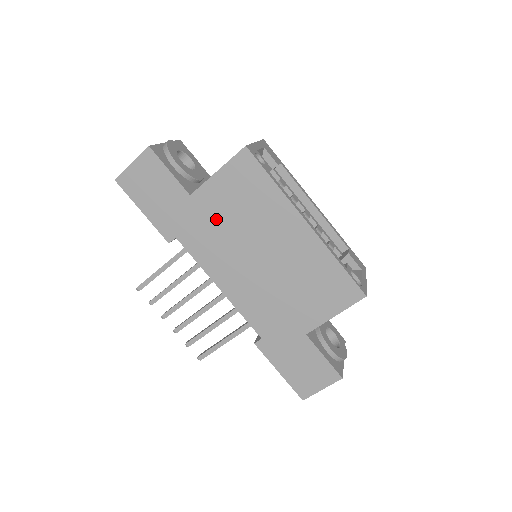
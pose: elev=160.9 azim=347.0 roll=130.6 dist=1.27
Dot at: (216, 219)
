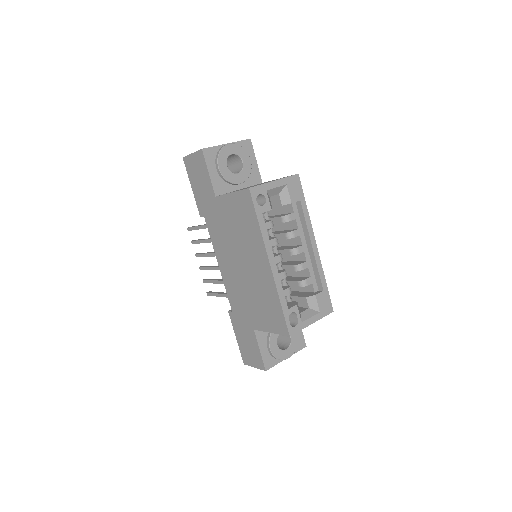
Dot at: (225, 222)
